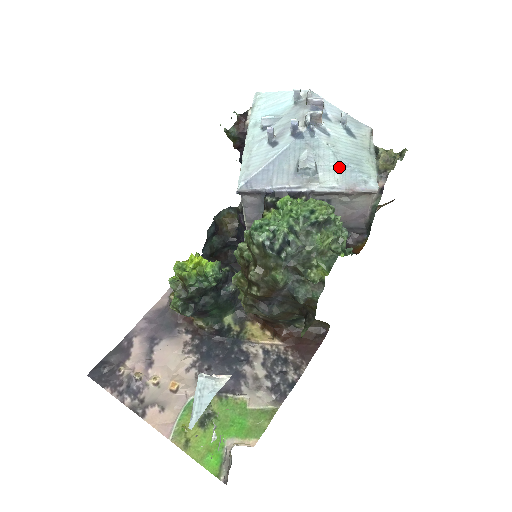
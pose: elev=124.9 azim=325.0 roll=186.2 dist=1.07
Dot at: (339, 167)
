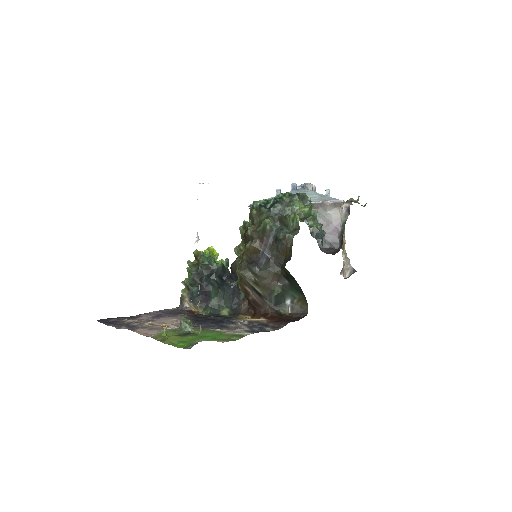
Dot at: (319, 196)
